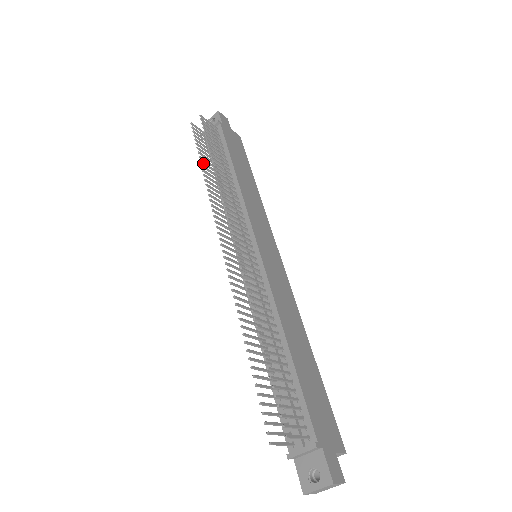
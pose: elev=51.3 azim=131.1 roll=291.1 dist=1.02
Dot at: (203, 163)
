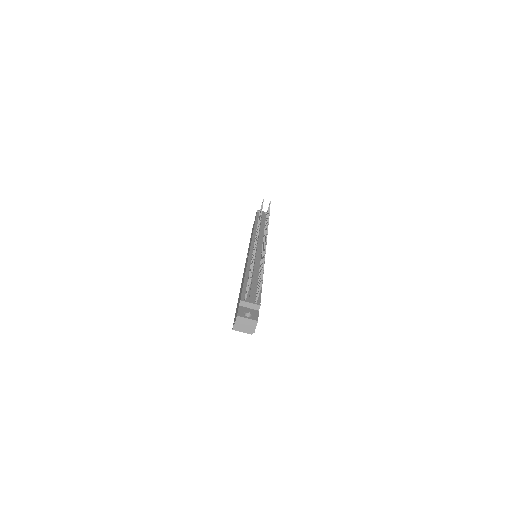
Dot at: occluded
